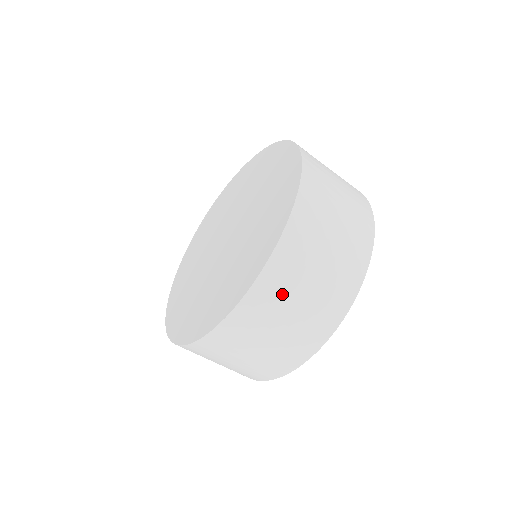
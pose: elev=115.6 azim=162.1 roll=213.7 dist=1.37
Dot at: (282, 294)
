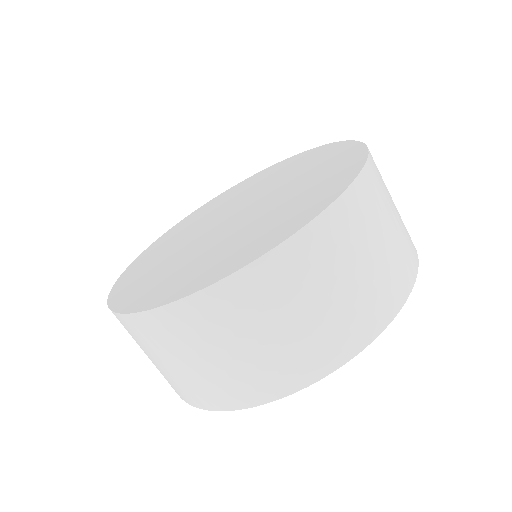
Dot at: (201, 334)
